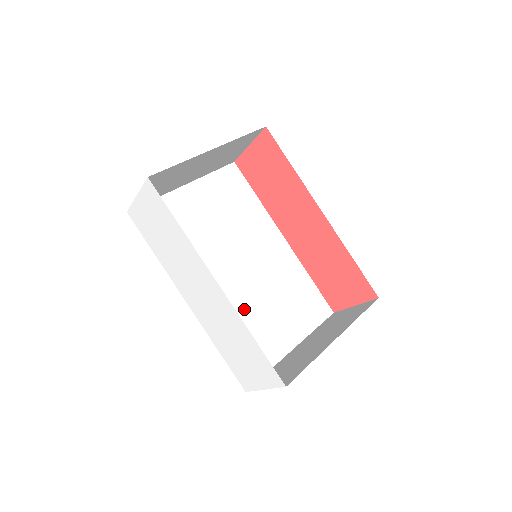
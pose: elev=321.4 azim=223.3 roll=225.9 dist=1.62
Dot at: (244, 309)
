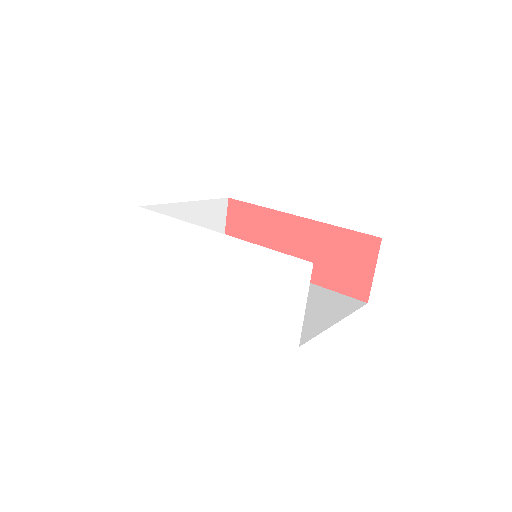
Dot at: occluded
